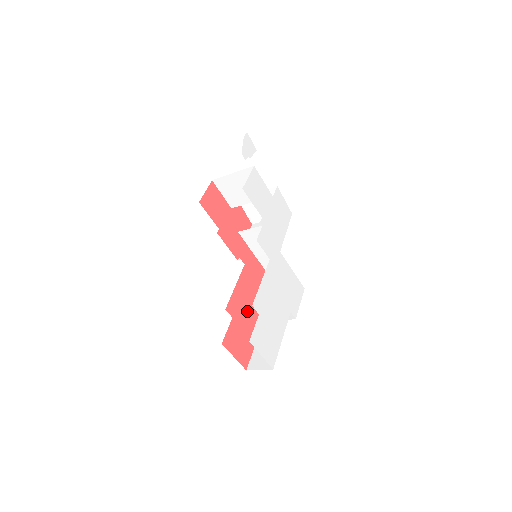
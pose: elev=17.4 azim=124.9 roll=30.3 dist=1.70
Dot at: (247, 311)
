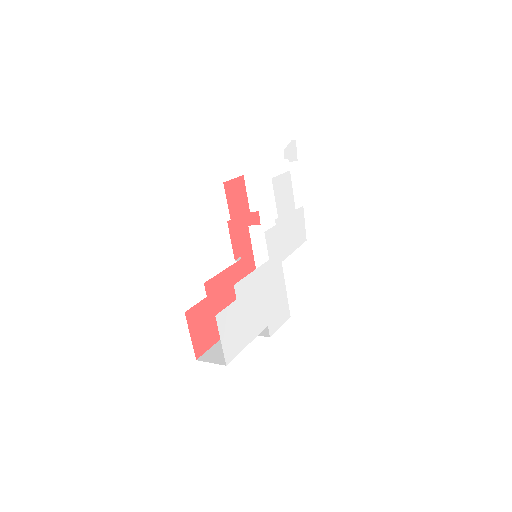
Dot at: (224, 303)
